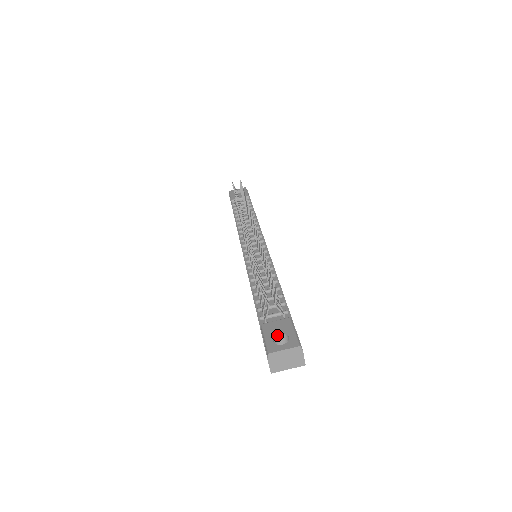
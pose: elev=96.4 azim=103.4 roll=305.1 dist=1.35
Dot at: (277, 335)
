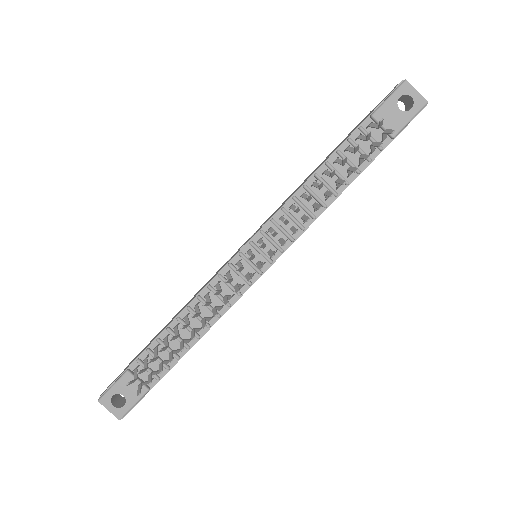
Dot at: (121, 394)
